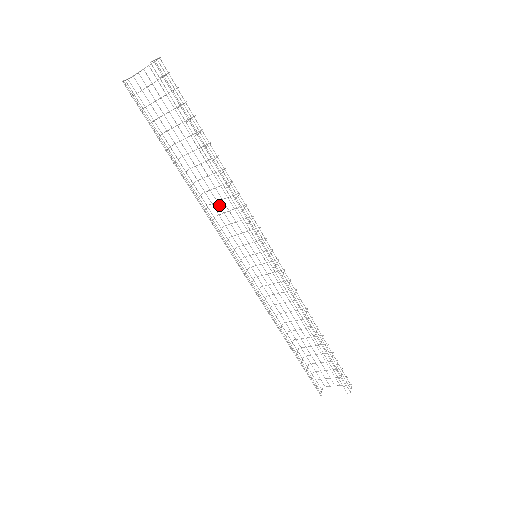
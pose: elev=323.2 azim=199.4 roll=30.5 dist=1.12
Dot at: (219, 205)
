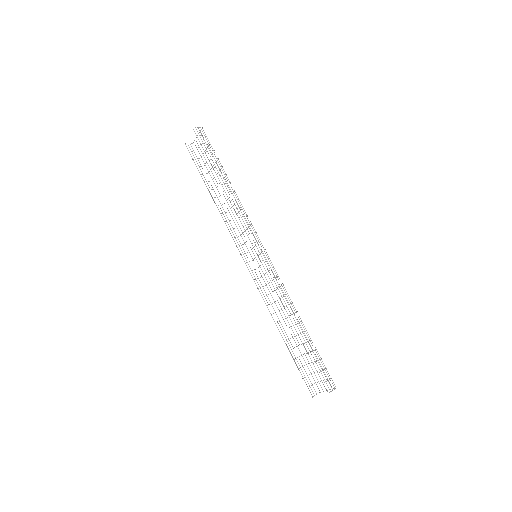
Dot at: occluded
